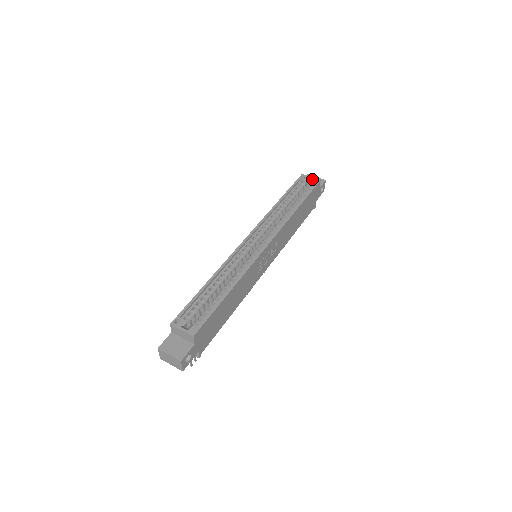
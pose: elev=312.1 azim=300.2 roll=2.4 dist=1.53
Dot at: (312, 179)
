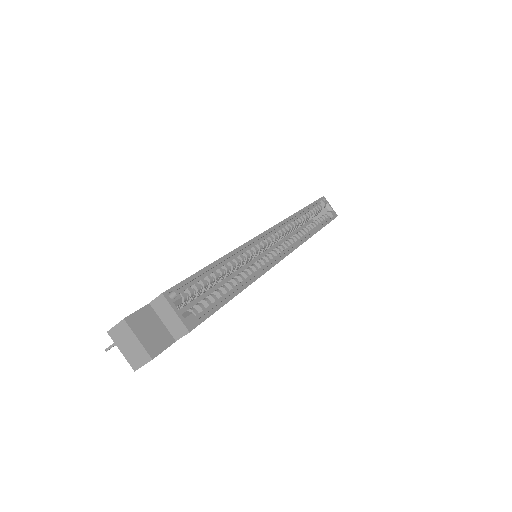
Dot at: (331, 209)
